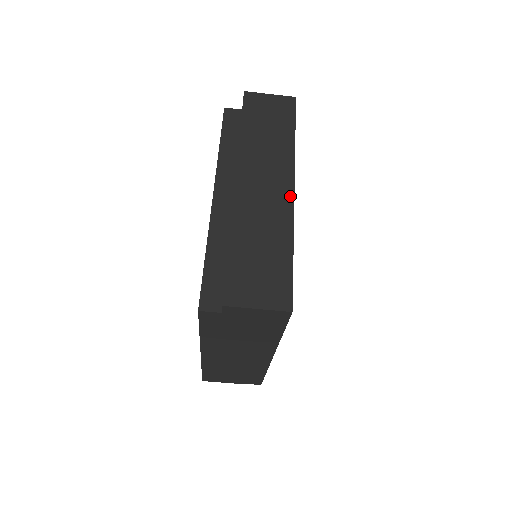
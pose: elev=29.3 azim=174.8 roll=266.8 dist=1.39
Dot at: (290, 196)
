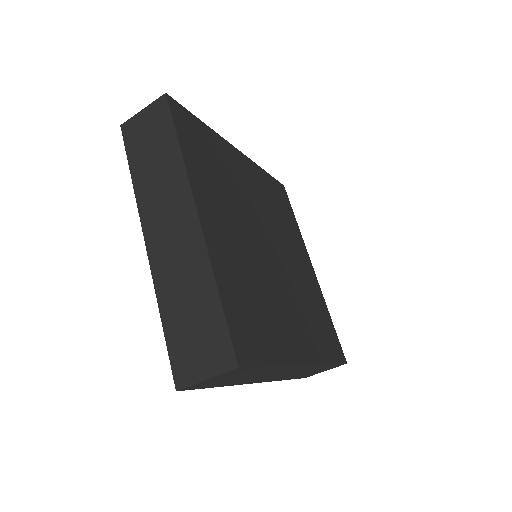
Dot at: (196, 225)
